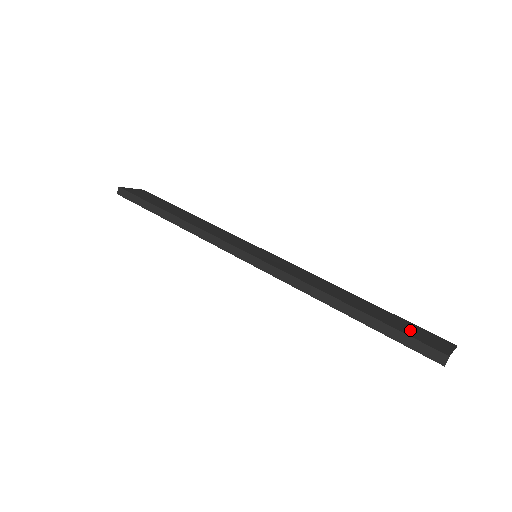
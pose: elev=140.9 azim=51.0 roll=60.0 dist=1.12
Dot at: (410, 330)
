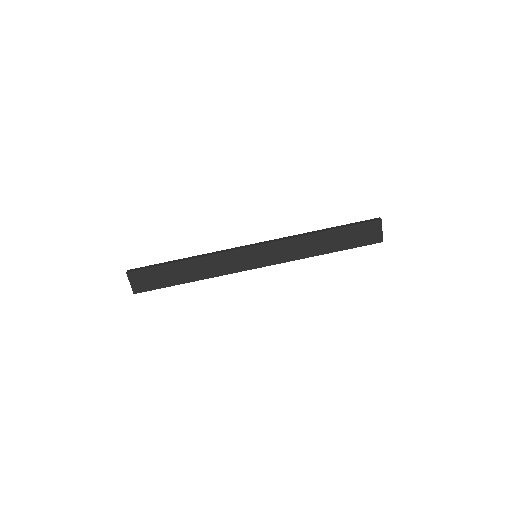
Dot at: (360, 238)
